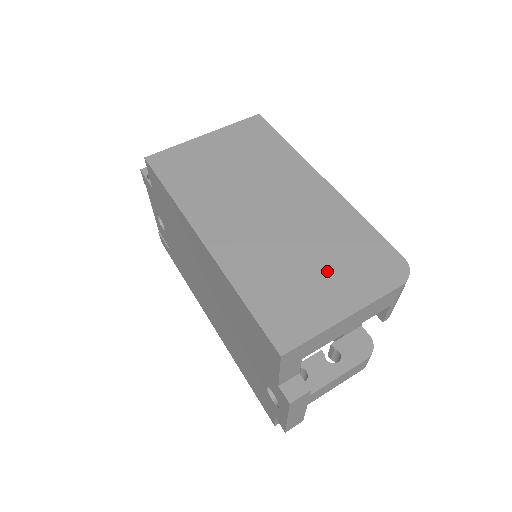
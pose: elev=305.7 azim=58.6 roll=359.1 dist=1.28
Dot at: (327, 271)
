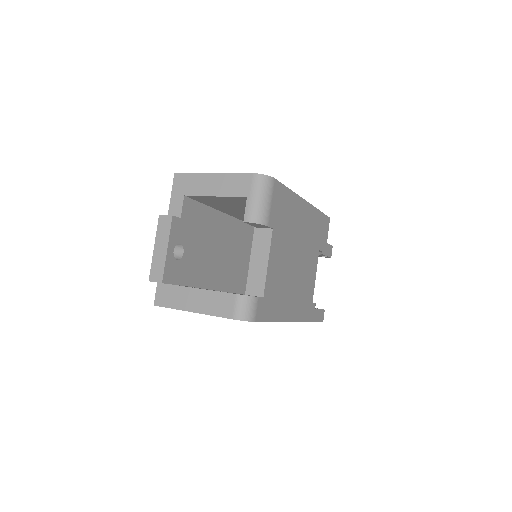
Dot at: occluded
